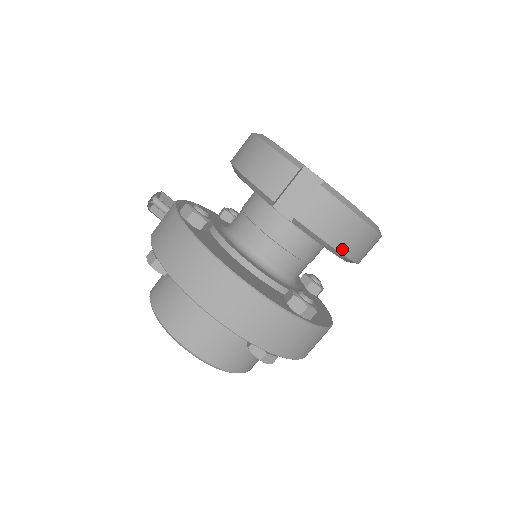
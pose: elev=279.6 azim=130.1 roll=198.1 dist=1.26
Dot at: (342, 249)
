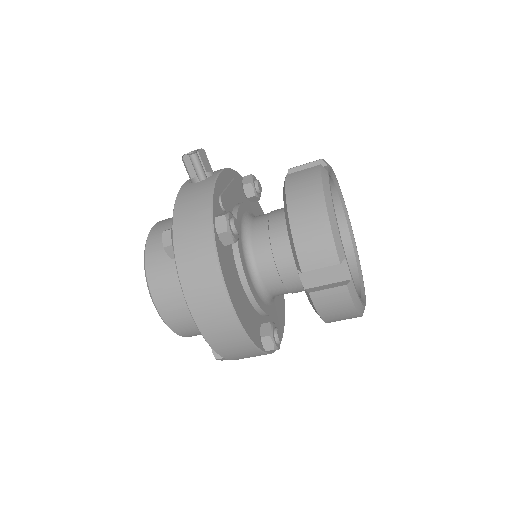
Dot at: (328, 321)
